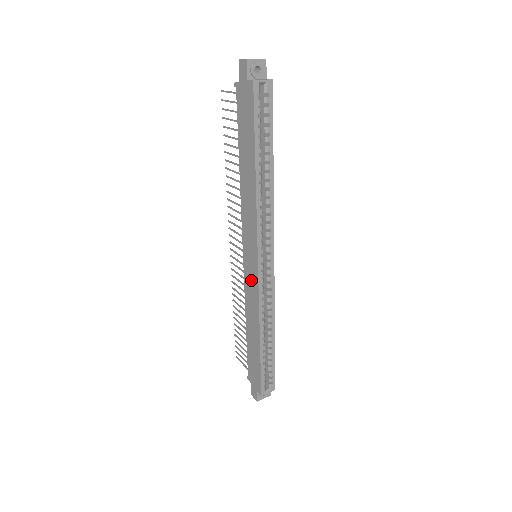
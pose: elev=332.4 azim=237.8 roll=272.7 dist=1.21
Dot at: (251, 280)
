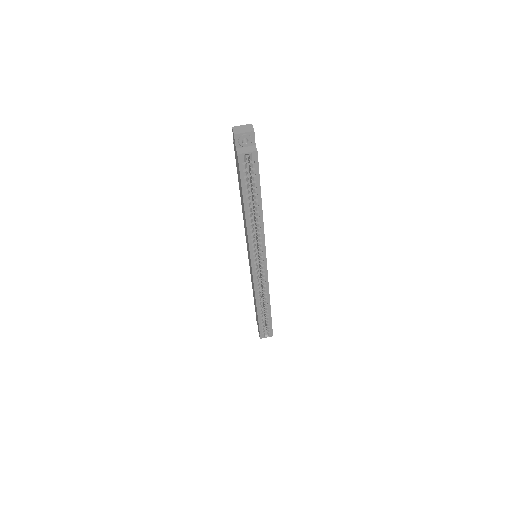
Dot at: occluded
